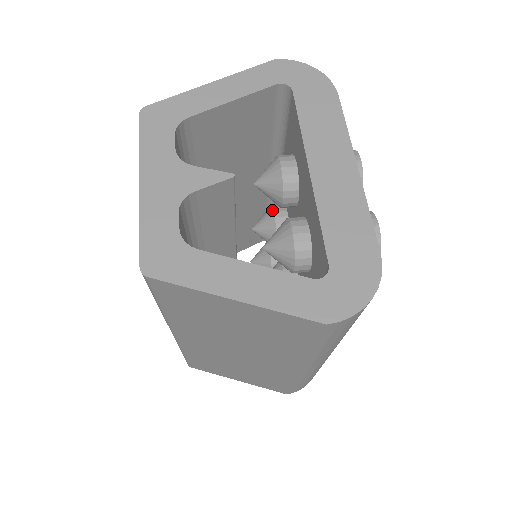
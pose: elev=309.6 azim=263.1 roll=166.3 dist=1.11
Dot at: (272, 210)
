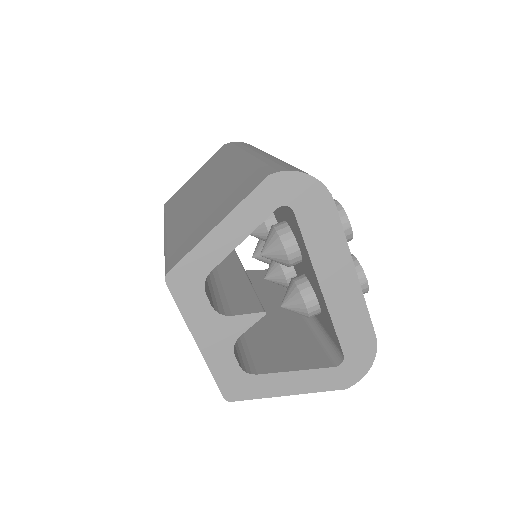
Dot at: (264, 224)
